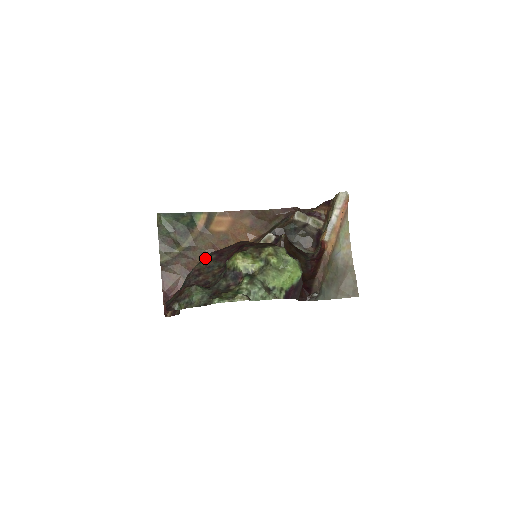
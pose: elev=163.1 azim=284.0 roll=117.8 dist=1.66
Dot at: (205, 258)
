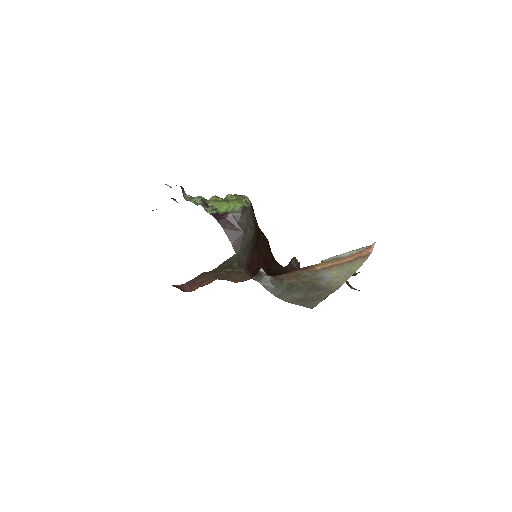
Dot at: occluded
